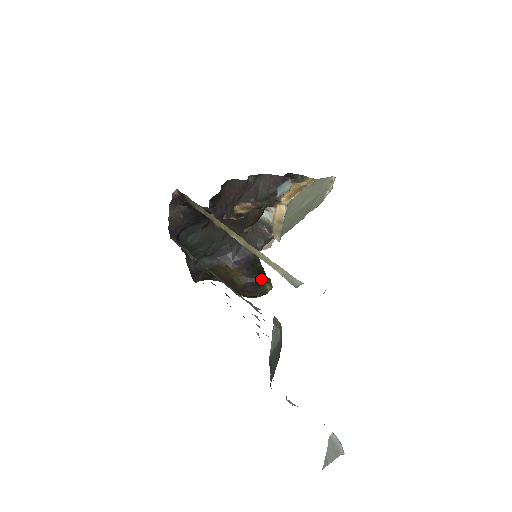
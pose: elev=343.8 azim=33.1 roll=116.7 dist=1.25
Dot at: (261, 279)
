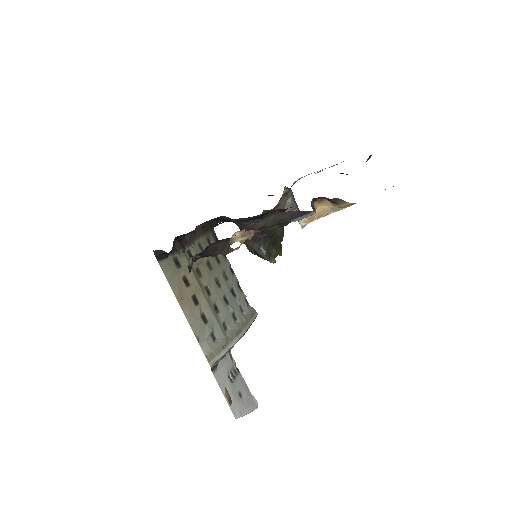
Dot at: (265, 258)
